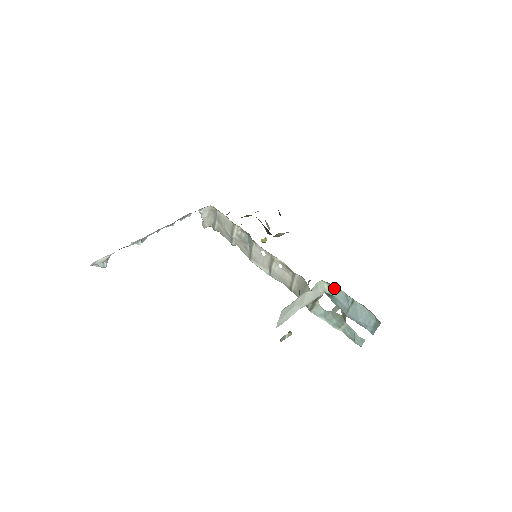
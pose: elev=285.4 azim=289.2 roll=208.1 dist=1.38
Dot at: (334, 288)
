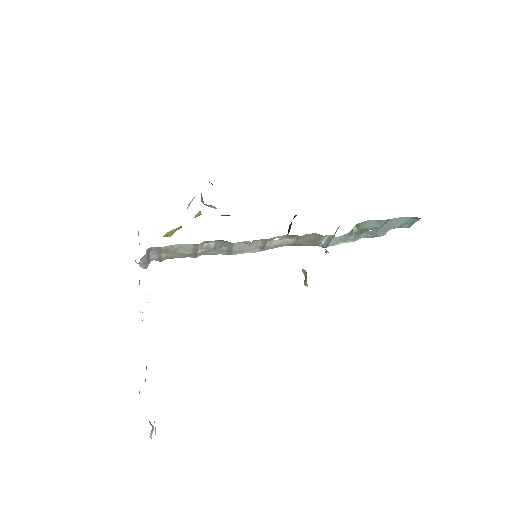
Dot at: (362, 224)
